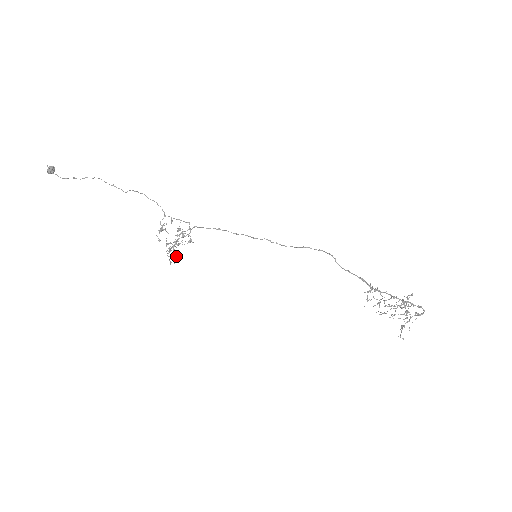
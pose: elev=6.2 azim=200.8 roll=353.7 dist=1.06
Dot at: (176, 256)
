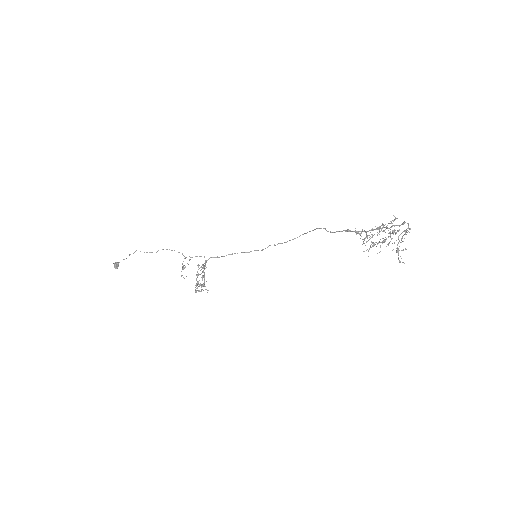
Dot at: (199, 285)
